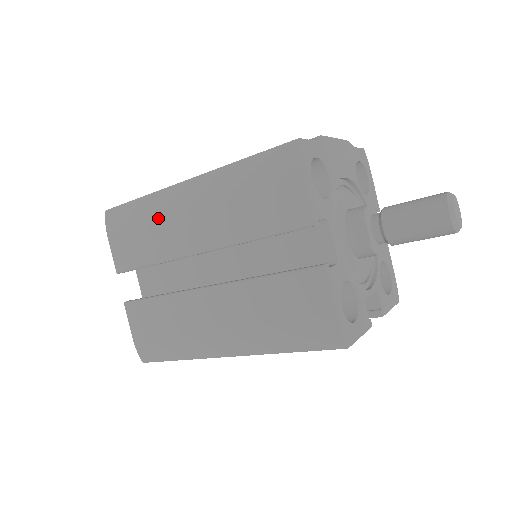
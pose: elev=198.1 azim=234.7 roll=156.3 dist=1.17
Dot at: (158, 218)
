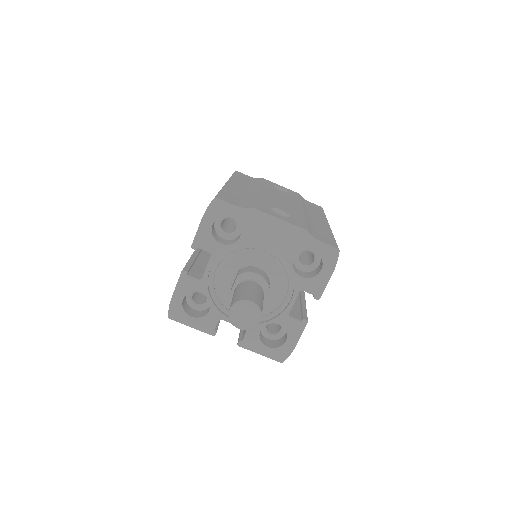
Dot at: occluded
